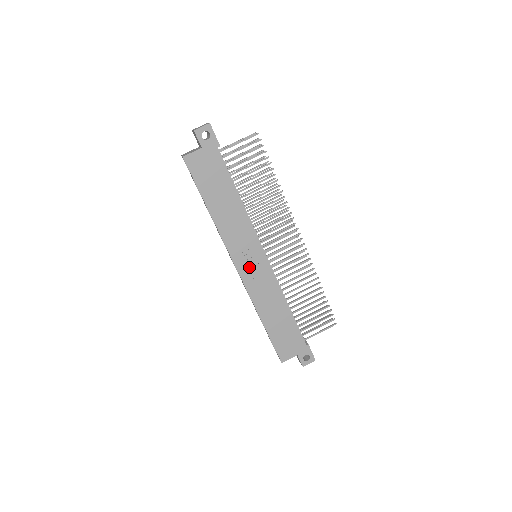
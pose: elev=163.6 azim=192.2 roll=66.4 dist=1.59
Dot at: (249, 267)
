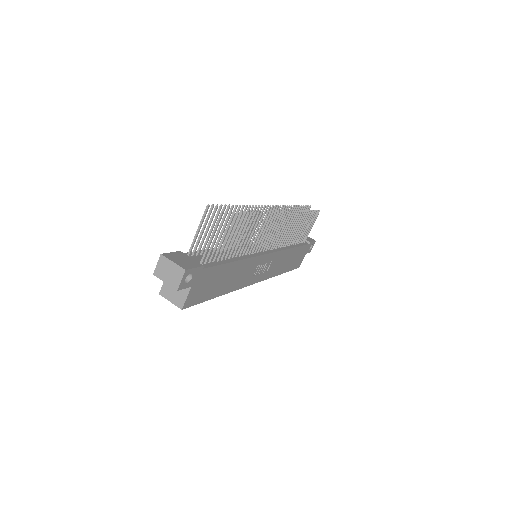
Dot at: (261, 272)
